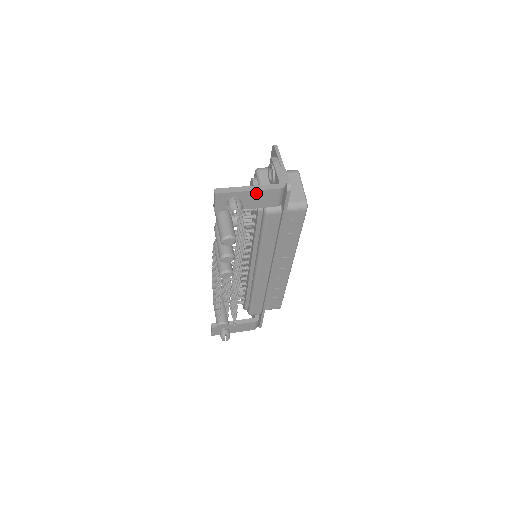
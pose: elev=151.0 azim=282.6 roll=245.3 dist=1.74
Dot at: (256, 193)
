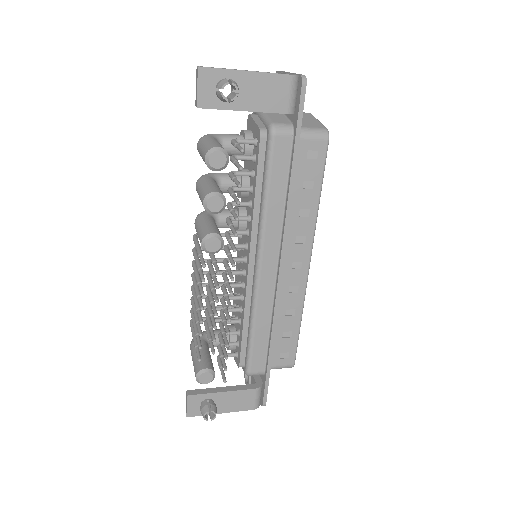
Dot at: (258, 78)
